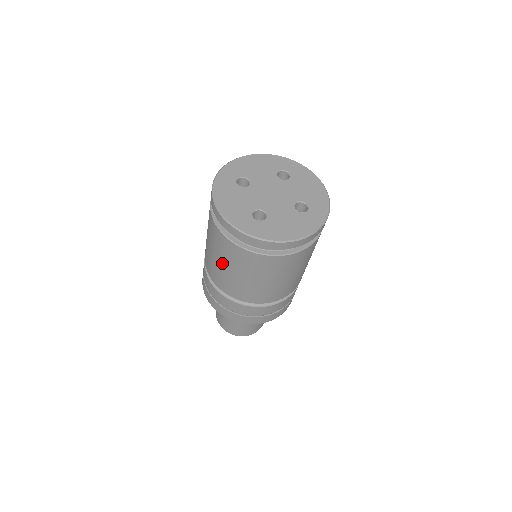
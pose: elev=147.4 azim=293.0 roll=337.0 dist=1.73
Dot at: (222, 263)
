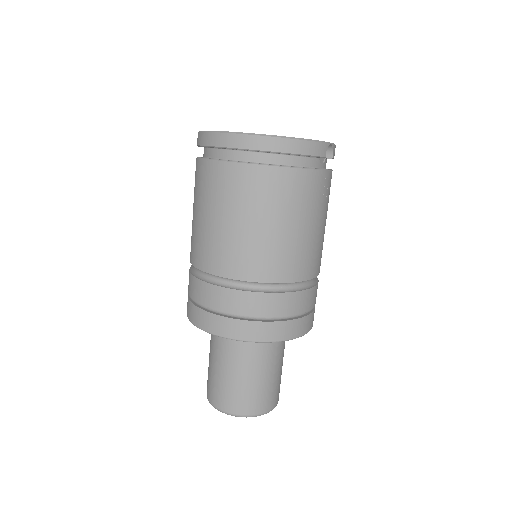
Dot at: occluded
